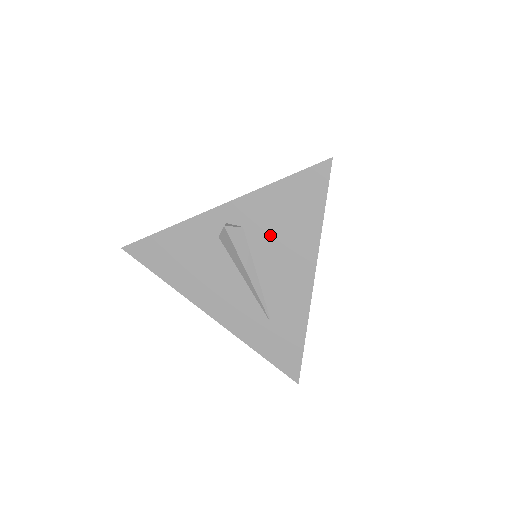
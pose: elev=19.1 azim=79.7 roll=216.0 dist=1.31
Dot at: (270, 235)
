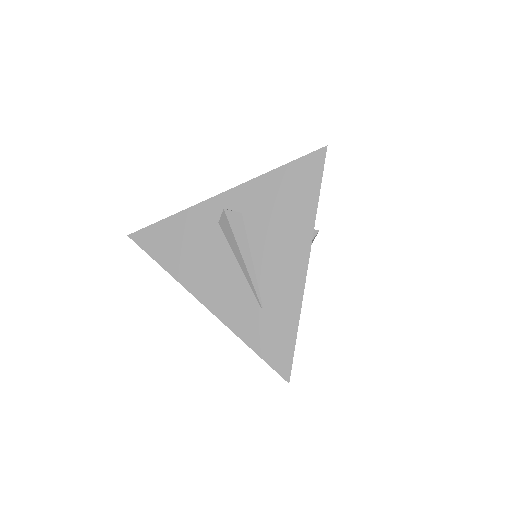
Dot at: (267, 220)
